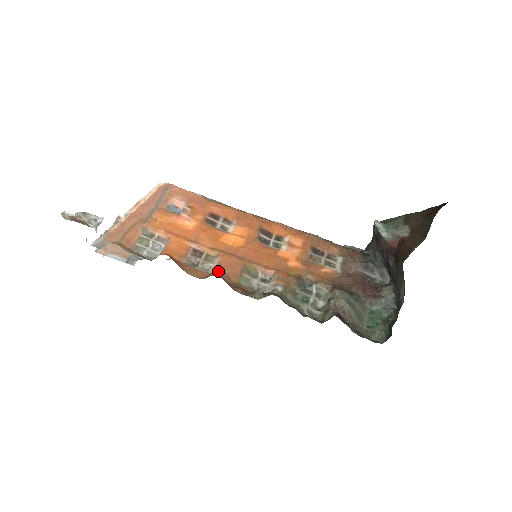
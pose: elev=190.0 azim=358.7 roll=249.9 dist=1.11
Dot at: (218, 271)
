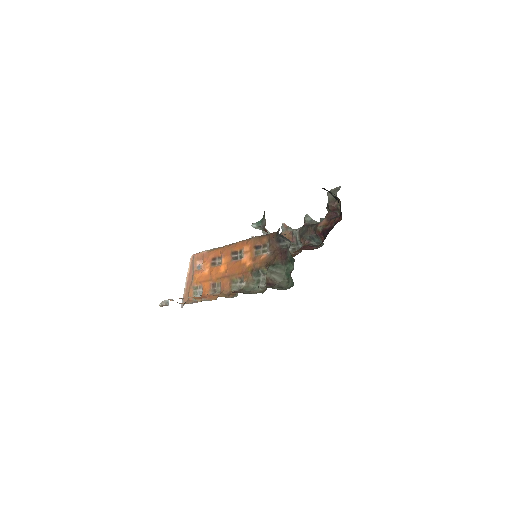
Dot at: (221, 291)
